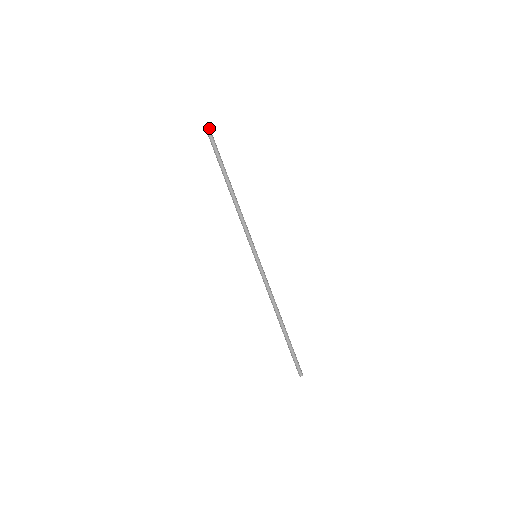
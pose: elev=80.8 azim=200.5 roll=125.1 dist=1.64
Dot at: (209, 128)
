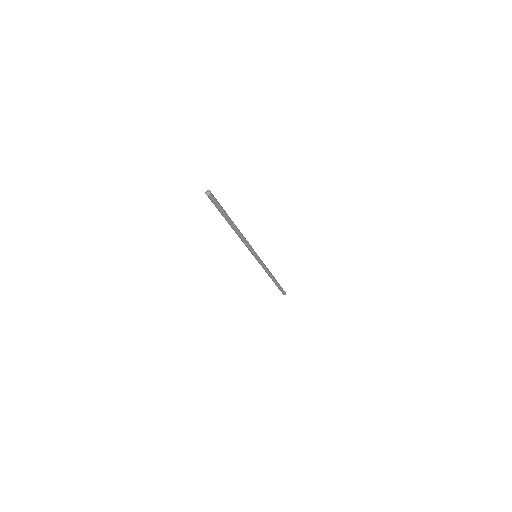
Dot at: (211, 194)
